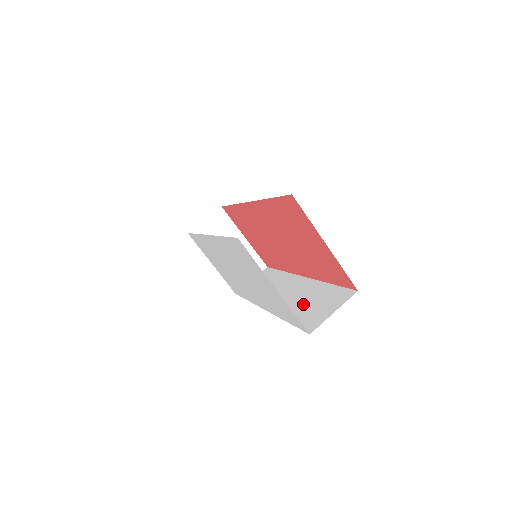
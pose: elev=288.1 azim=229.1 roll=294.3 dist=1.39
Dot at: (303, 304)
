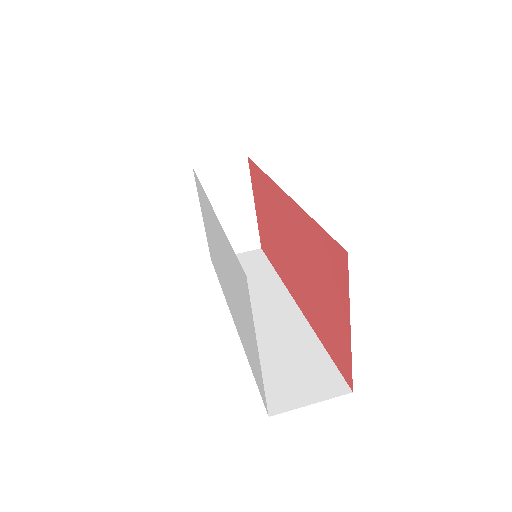
Dot at: (279, 352)
